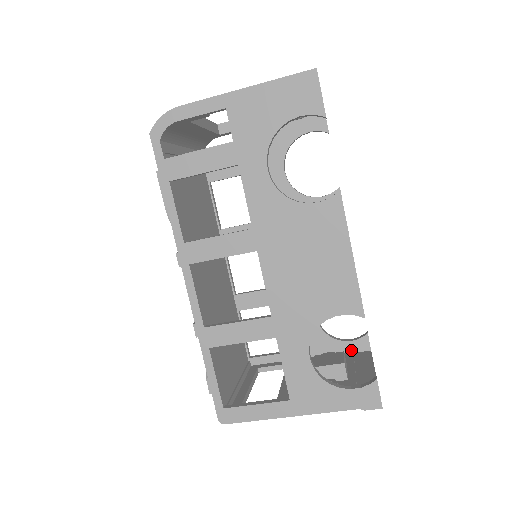
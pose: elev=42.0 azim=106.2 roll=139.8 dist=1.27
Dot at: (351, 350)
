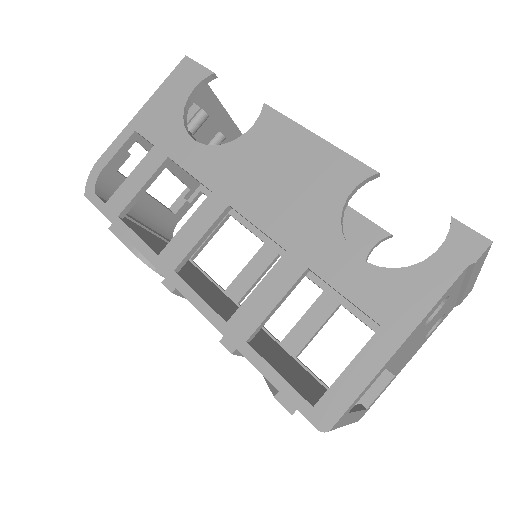
Dot at: occluded
